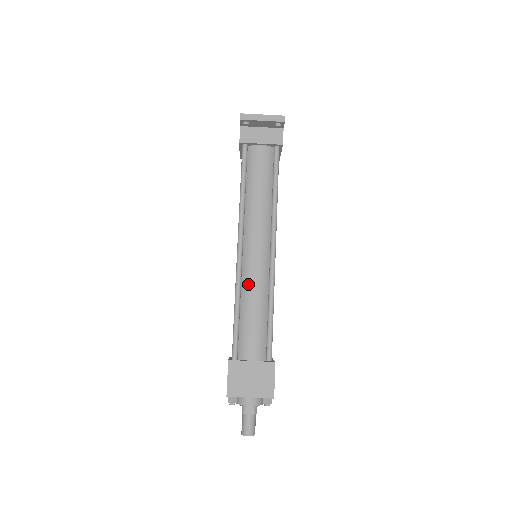
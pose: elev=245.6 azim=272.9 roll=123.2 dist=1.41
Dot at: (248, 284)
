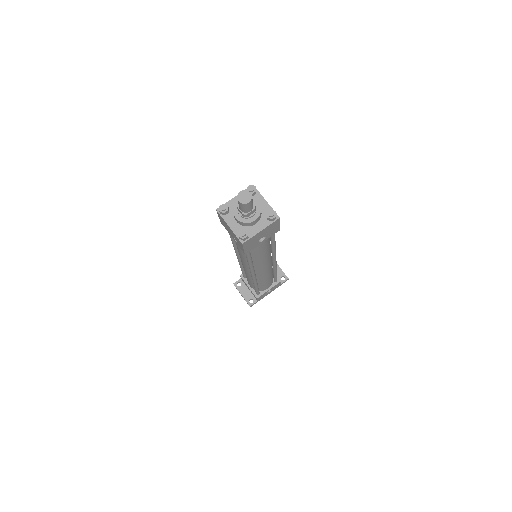
Dot at: occluded
